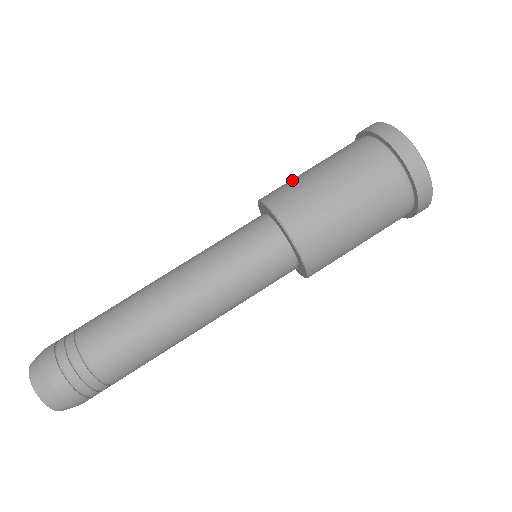
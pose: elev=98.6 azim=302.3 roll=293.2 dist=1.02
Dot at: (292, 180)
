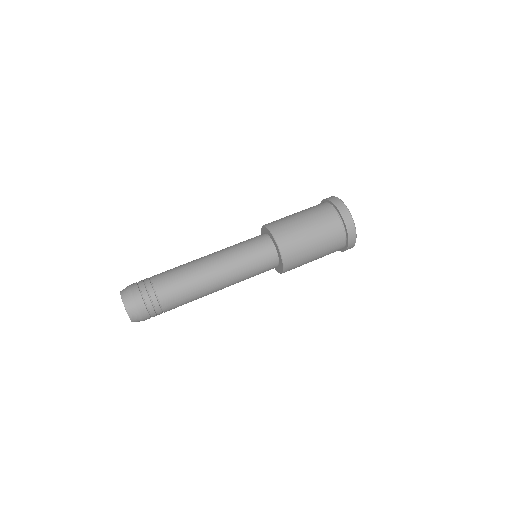
Dot at: occluded
